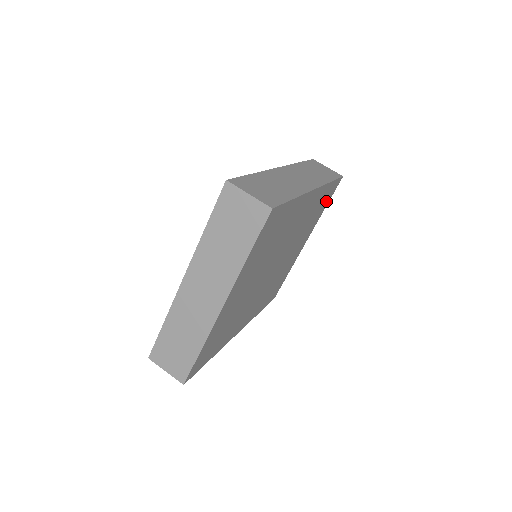
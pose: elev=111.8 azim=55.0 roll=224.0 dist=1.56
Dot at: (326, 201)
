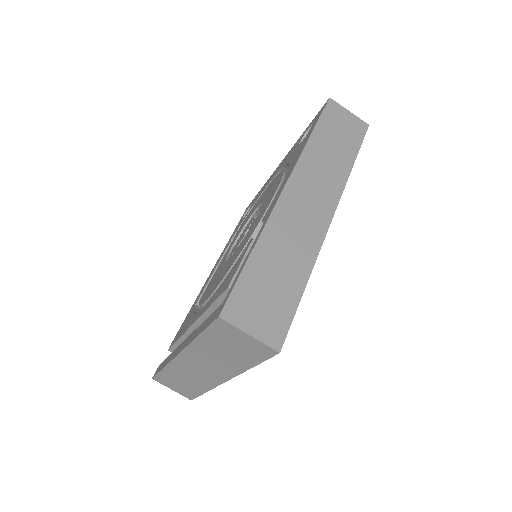
Dot at: occluded
